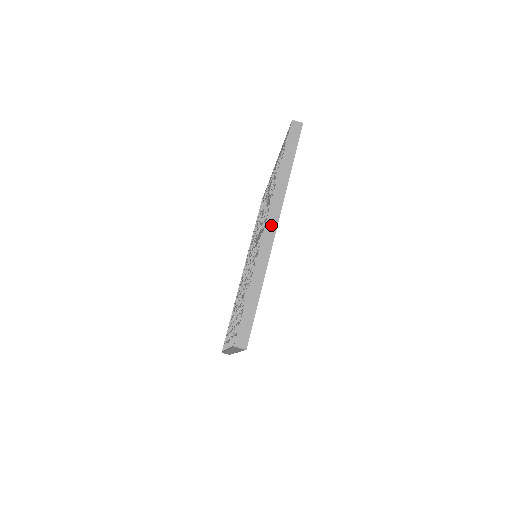
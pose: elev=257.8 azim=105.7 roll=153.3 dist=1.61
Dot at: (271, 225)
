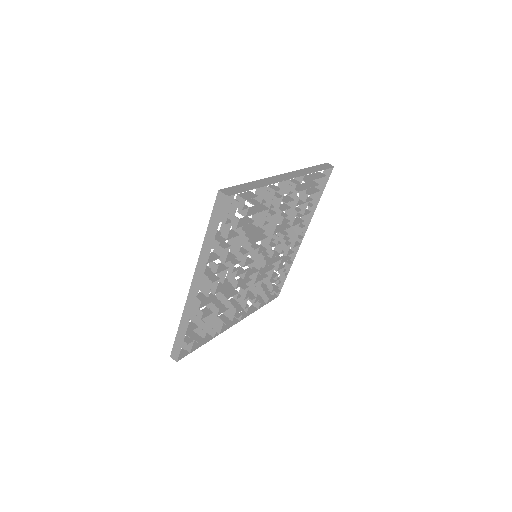
Dot at: (287, 176)
